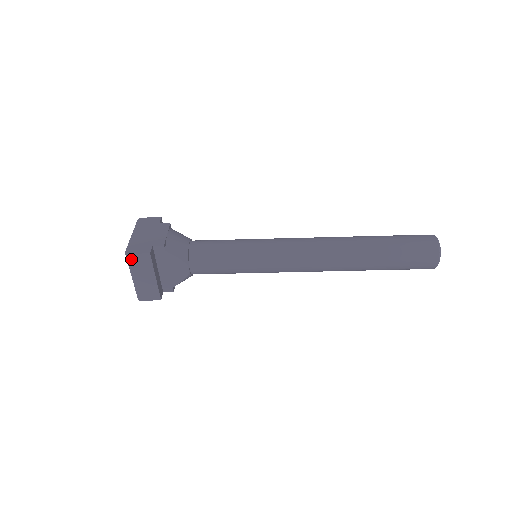
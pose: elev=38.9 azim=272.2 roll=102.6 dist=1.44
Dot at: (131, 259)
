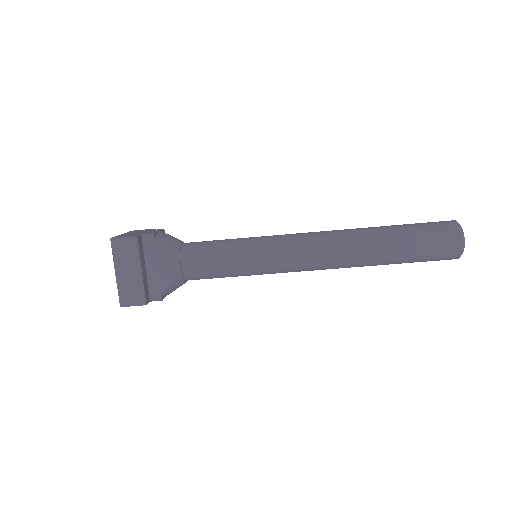
Dot at: (116, 245)
